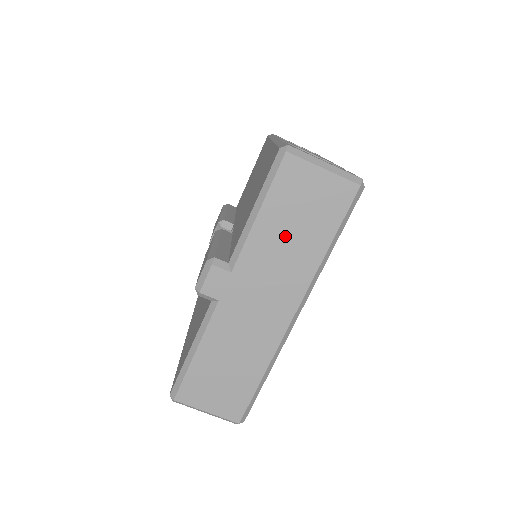
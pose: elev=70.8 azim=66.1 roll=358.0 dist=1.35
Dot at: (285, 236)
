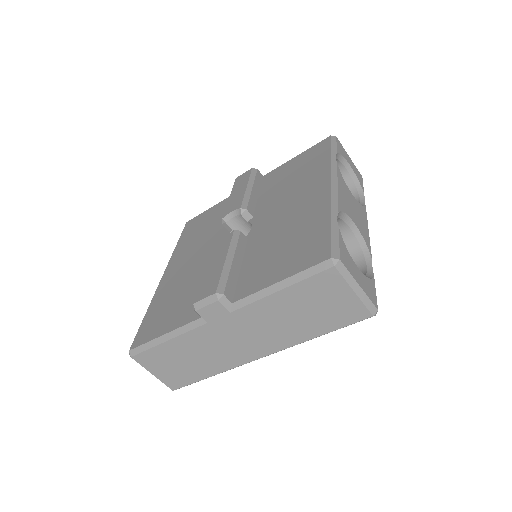
Dot at: (290, 314)
